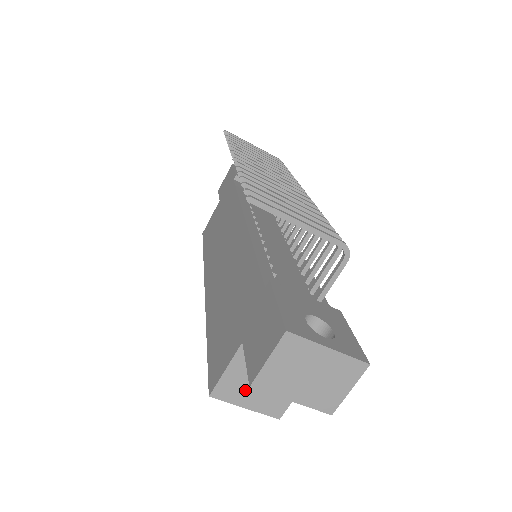
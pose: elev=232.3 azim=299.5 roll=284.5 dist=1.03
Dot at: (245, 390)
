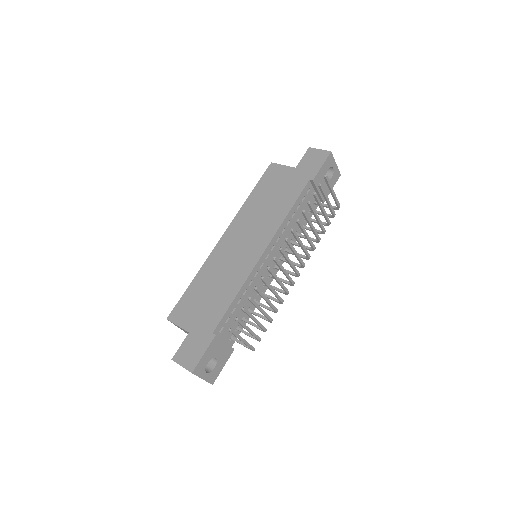
Dot at: occluded
